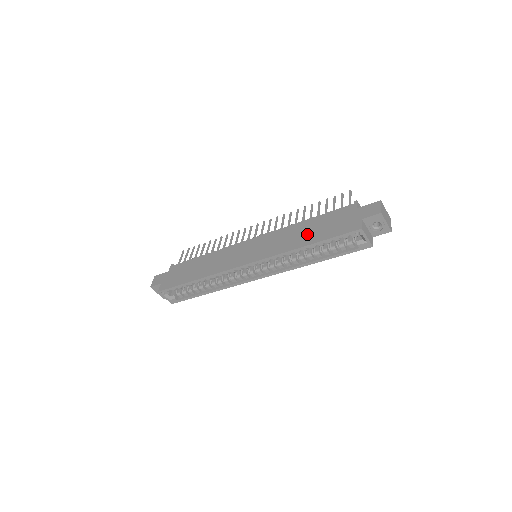
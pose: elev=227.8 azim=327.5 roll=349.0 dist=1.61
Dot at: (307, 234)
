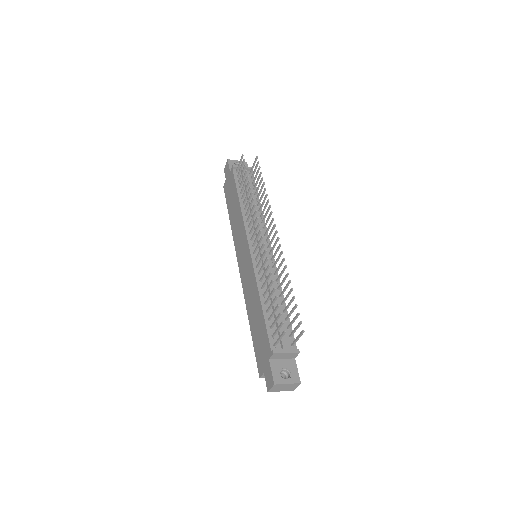
Dot at: (254, 317)
